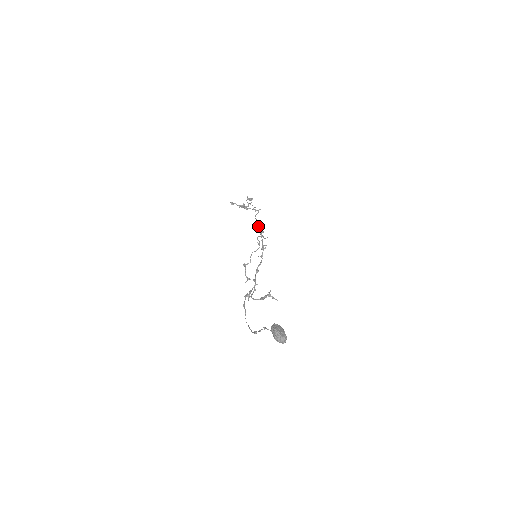
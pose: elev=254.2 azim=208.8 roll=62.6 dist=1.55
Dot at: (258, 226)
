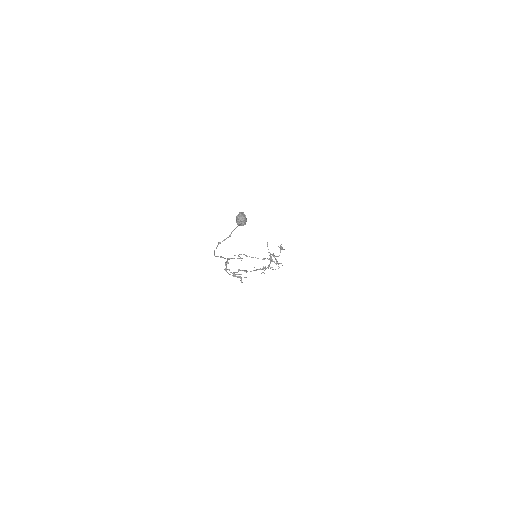
Dot at: occluded
